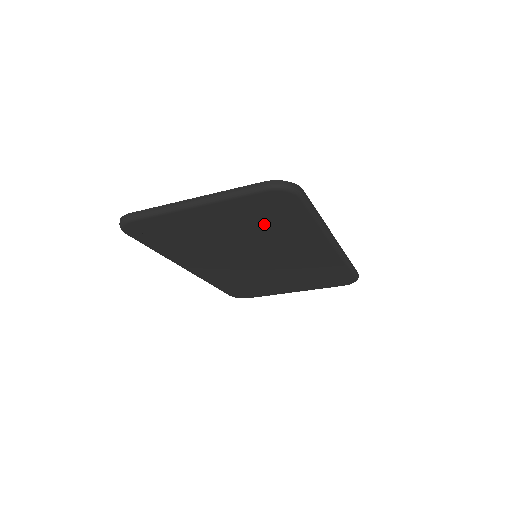
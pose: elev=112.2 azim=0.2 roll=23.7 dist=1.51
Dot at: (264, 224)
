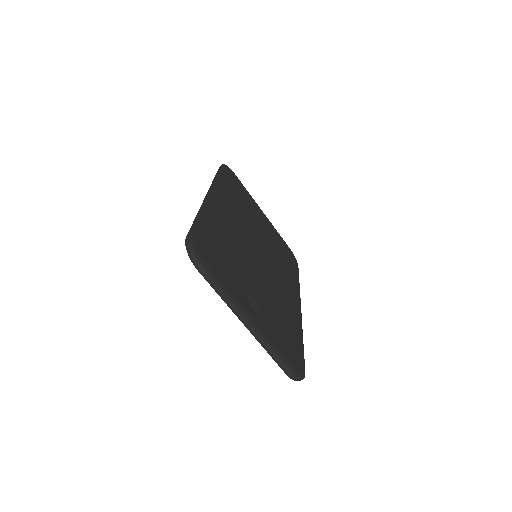
Dot at: occluded
